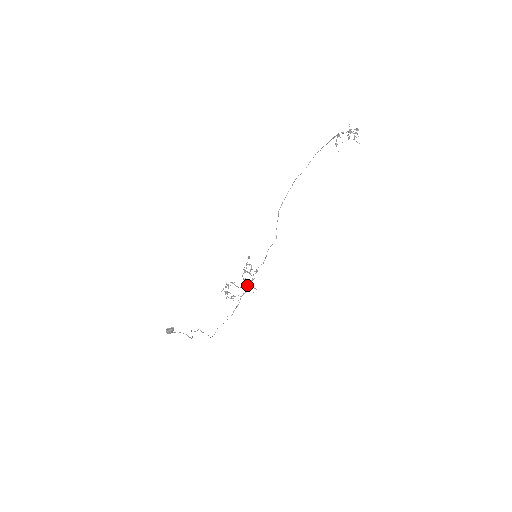
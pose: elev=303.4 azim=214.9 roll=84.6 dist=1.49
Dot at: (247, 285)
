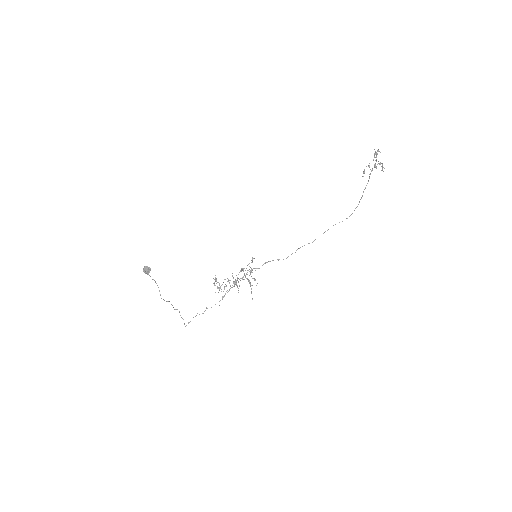
Dot at: (235, 280)
